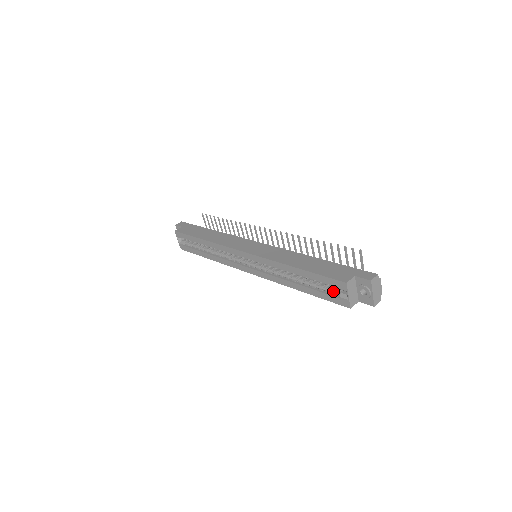
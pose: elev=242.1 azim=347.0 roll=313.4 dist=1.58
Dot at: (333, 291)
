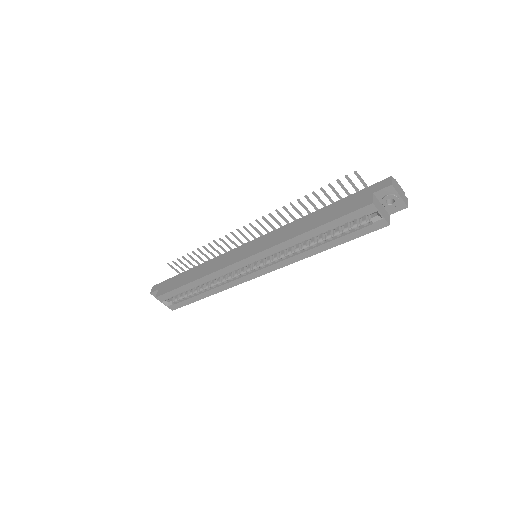
Dot at: (361, 223)
